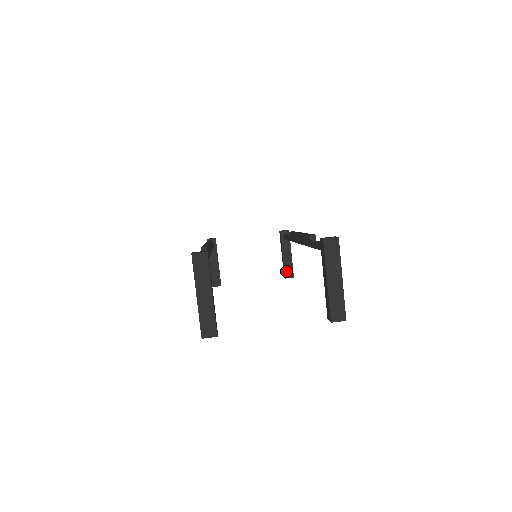
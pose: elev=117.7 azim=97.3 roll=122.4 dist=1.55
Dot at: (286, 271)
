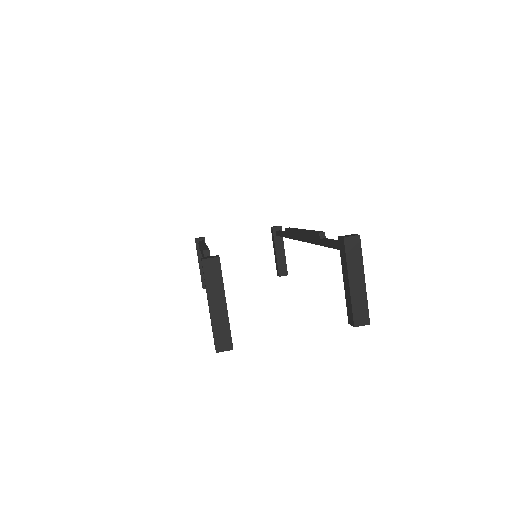
Dot at: (280, 269)
